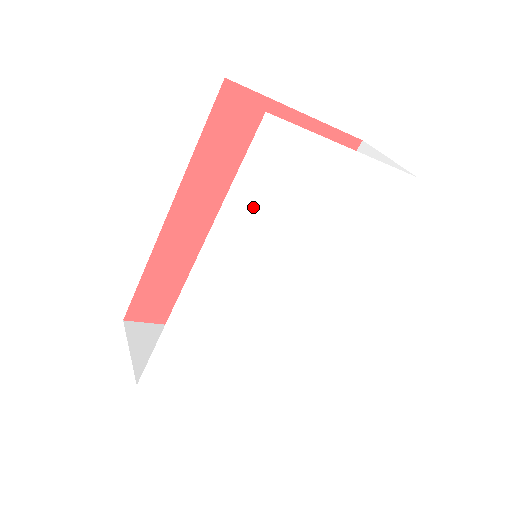
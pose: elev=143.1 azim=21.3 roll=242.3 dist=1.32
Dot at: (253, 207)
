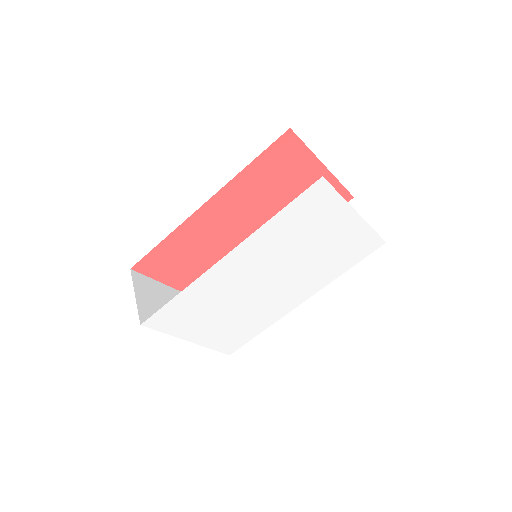
Dot at: (283, 230)
